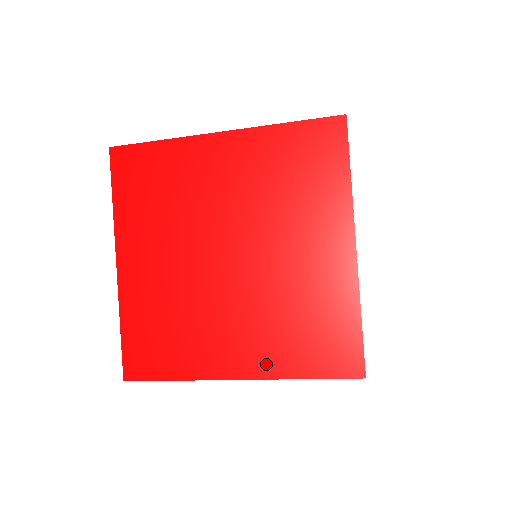
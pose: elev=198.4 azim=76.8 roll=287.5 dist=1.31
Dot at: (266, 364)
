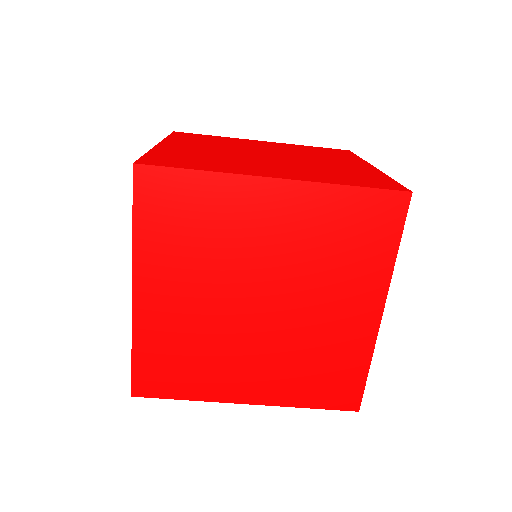
Dot at: (277, 395)
